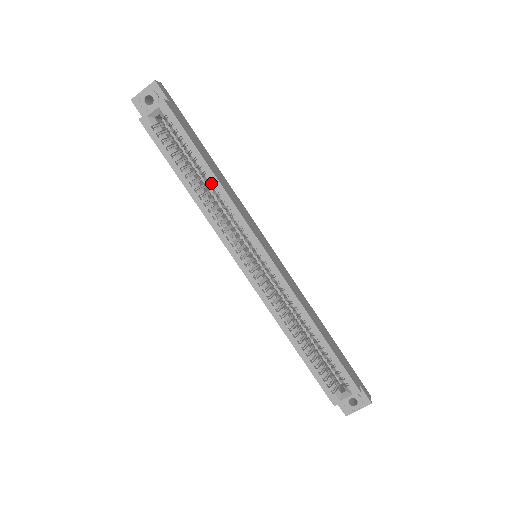
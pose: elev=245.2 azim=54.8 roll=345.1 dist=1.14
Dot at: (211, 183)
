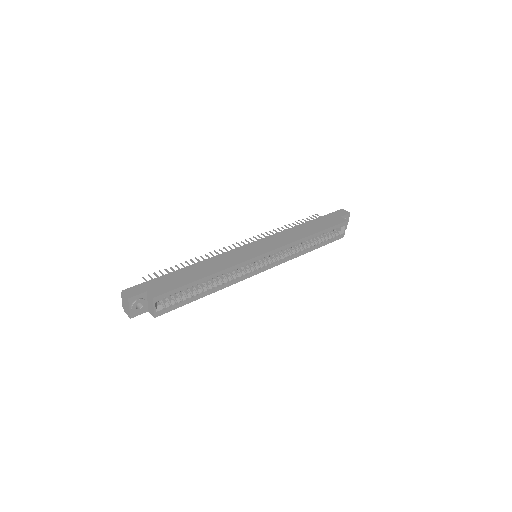
Dot at: occluded
